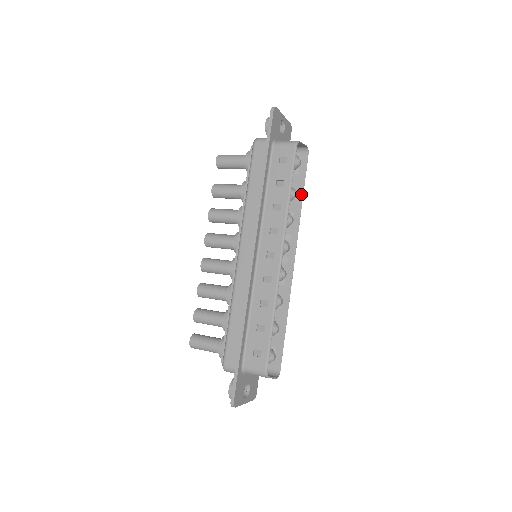
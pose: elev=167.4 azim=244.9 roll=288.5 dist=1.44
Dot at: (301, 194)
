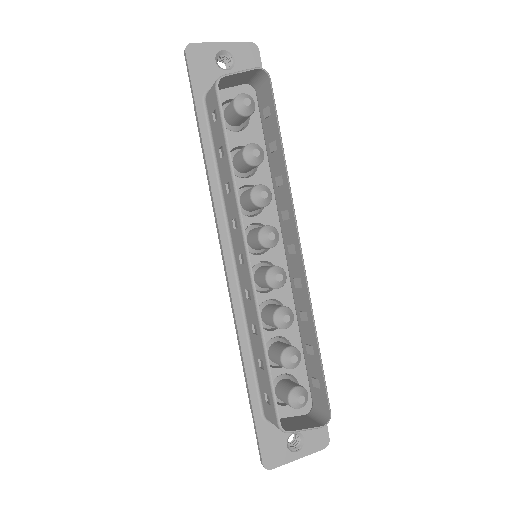
Dot at: (279, 144)
